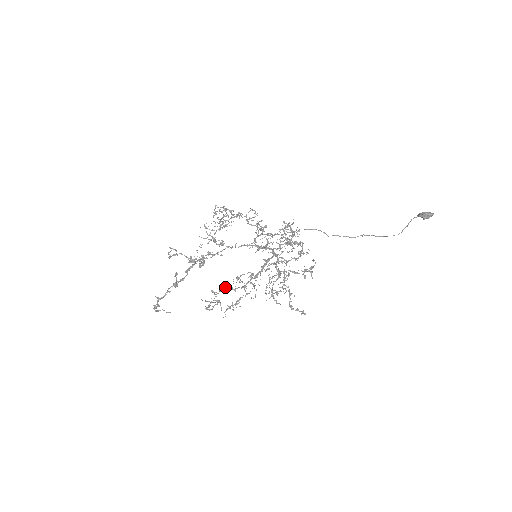
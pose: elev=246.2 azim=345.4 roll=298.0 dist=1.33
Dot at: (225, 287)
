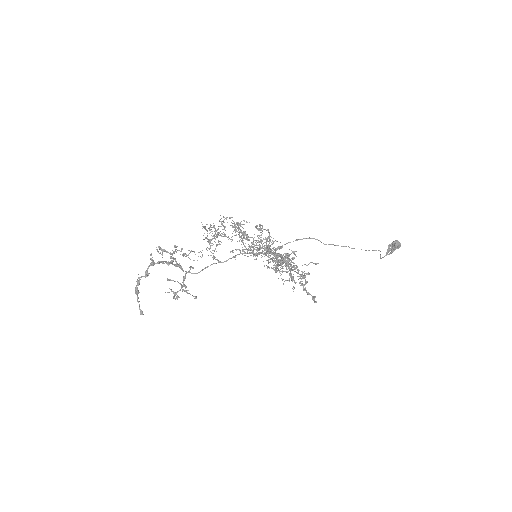
Dot at: (242, 240)
